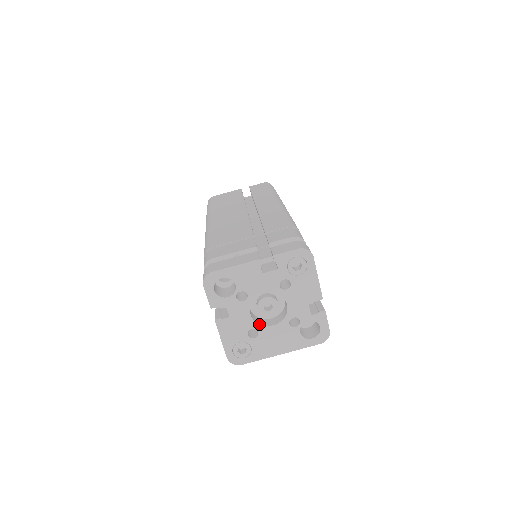
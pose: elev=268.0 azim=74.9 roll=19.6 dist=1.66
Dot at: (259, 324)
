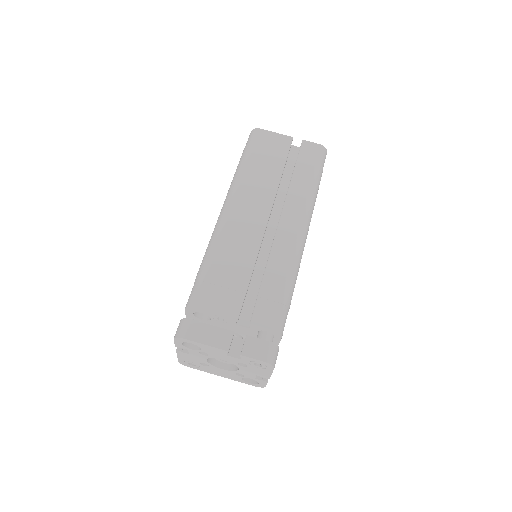
Dot at: (211, 364)
